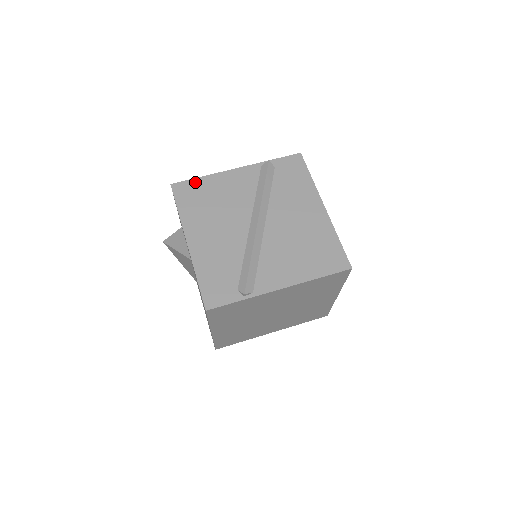
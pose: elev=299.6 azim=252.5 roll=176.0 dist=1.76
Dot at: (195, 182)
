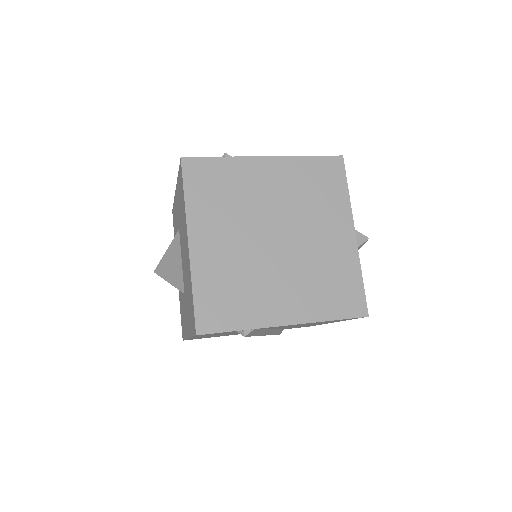
Dot at: occluded
